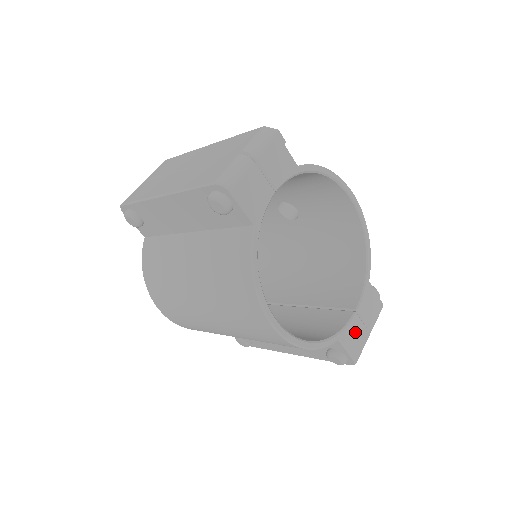
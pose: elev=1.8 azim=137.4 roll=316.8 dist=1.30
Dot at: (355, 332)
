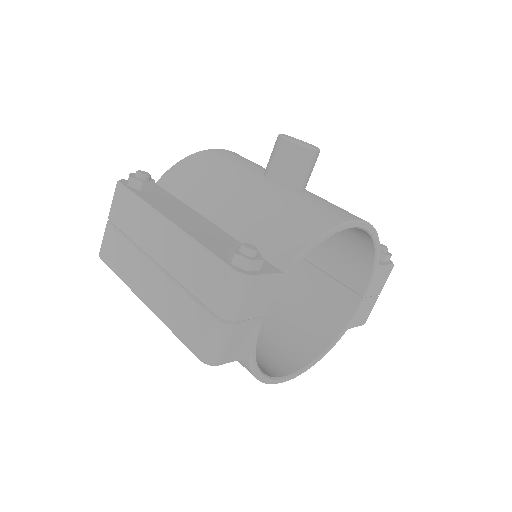
Dot at: (363, 311)
